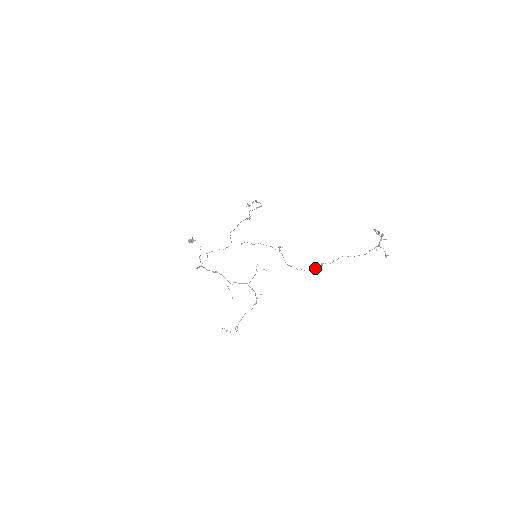
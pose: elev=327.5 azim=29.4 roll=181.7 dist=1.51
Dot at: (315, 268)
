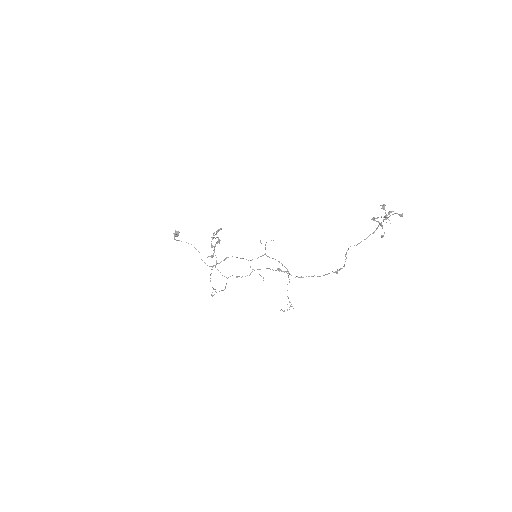
Dot at: occluded
